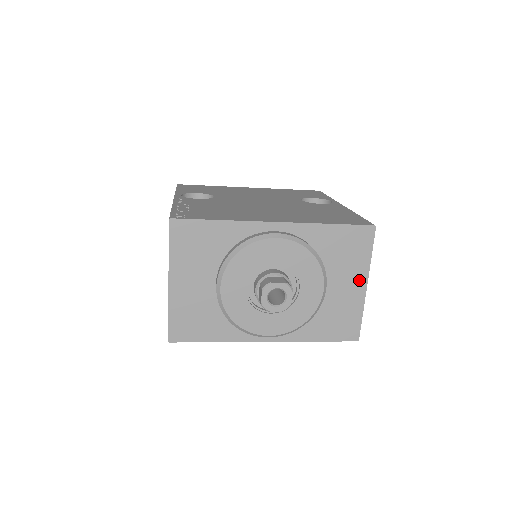
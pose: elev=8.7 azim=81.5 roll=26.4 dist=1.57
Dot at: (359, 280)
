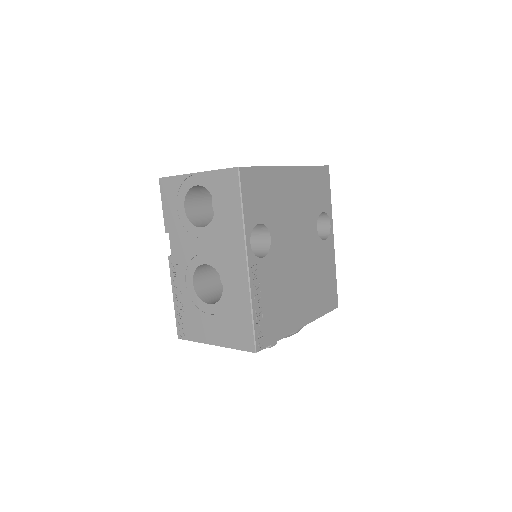
Dot at: occluded
